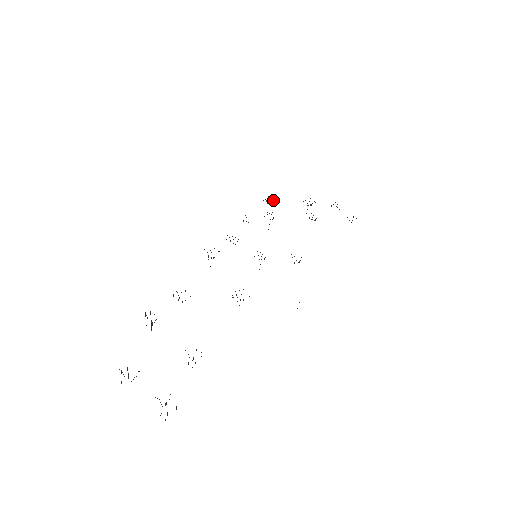
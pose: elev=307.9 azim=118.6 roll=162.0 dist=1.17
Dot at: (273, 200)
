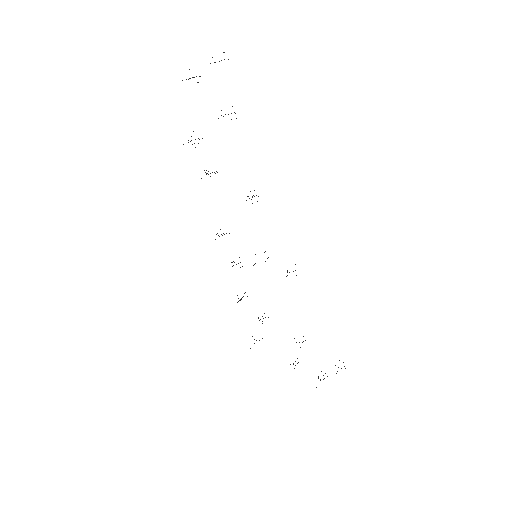
Dot at: occluded
